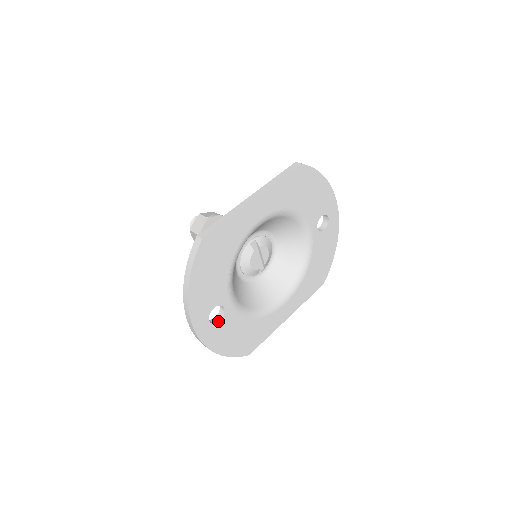
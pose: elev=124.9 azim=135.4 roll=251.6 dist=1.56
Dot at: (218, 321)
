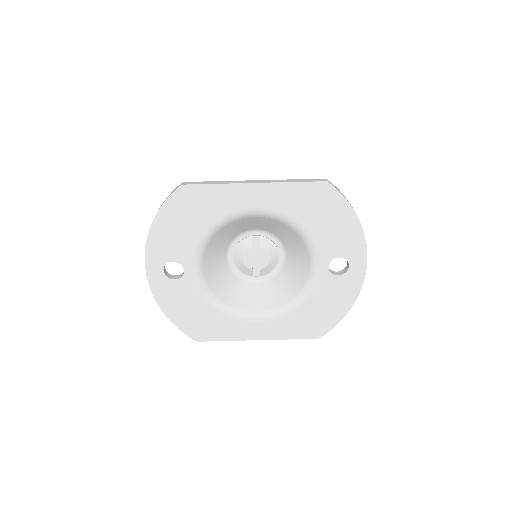
Dot at: (174, 278)
